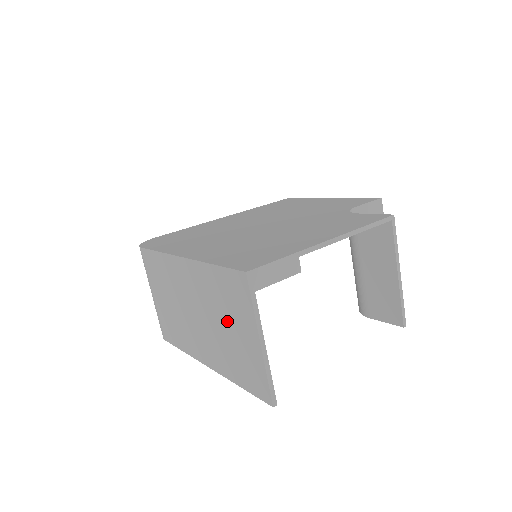
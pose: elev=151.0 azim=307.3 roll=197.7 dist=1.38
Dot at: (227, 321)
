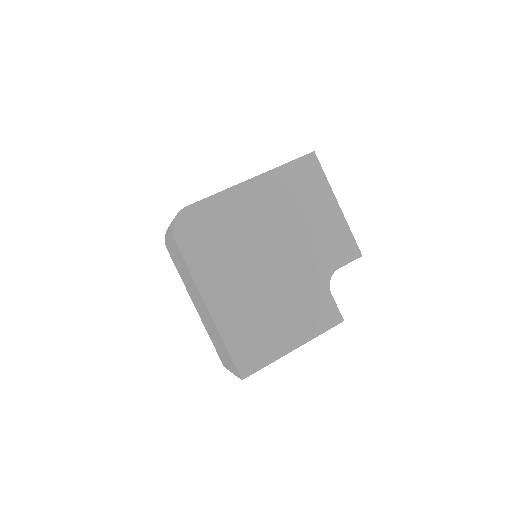
Dot at: (220, 346)
